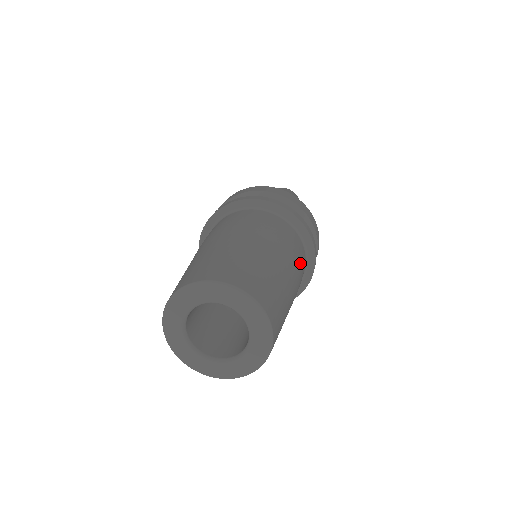
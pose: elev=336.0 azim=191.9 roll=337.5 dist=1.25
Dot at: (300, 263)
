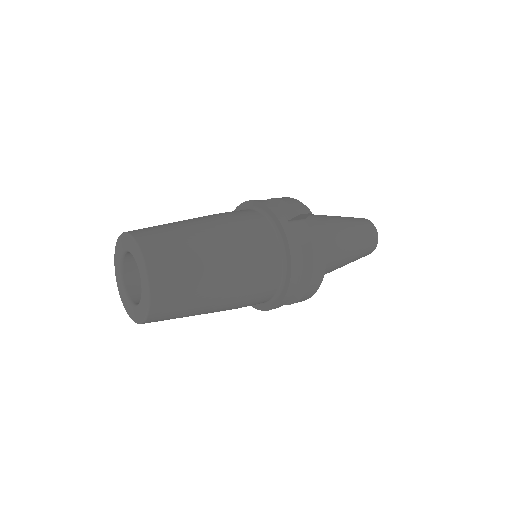
Dot at: (236, 217)
